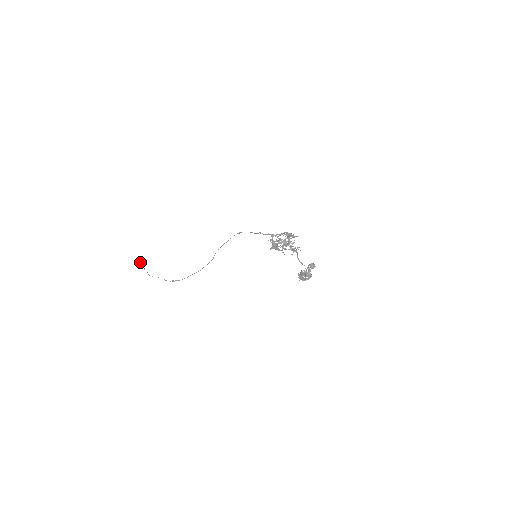
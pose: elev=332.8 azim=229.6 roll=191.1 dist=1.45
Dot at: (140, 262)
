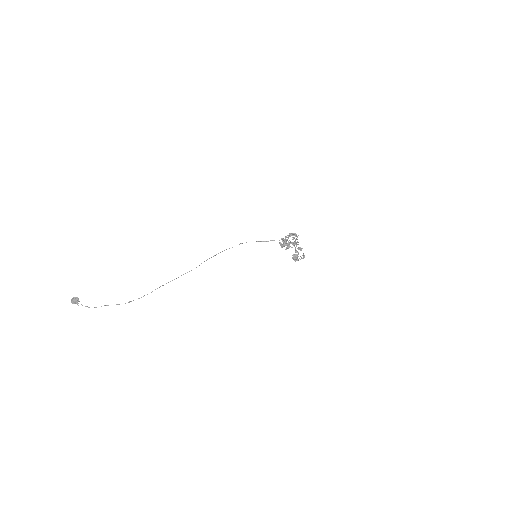
Dot at: occluded
